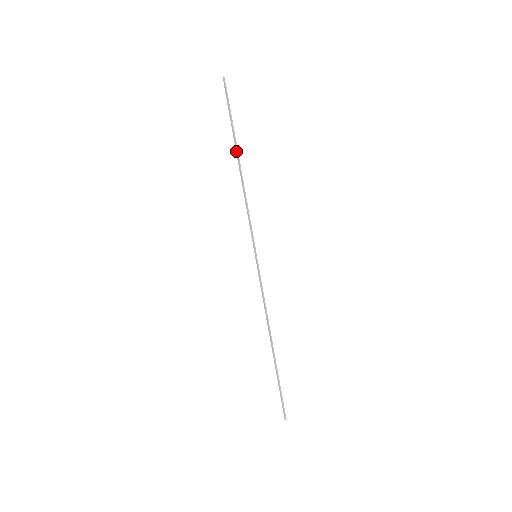
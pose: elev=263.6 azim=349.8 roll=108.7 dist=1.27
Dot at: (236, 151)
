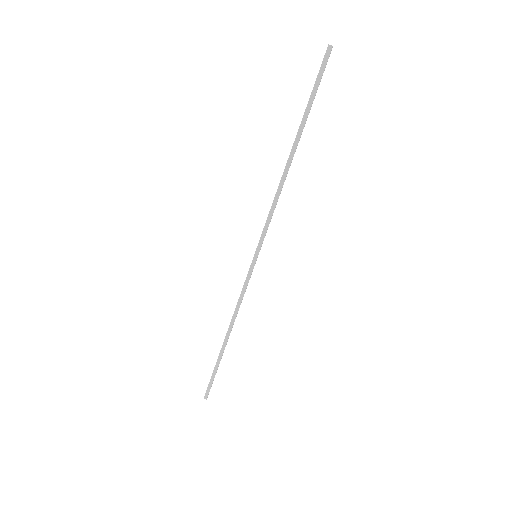
Dot at: (296, 141)
